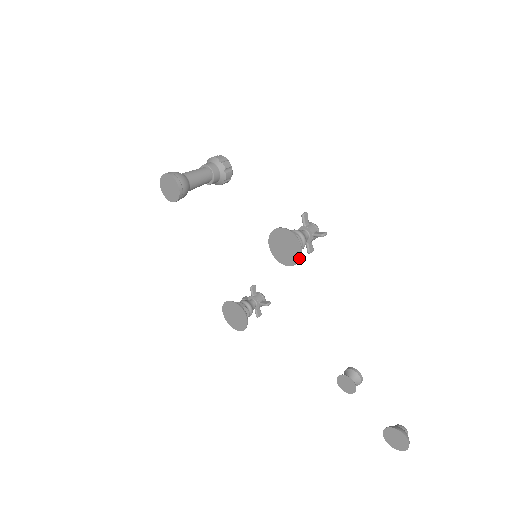
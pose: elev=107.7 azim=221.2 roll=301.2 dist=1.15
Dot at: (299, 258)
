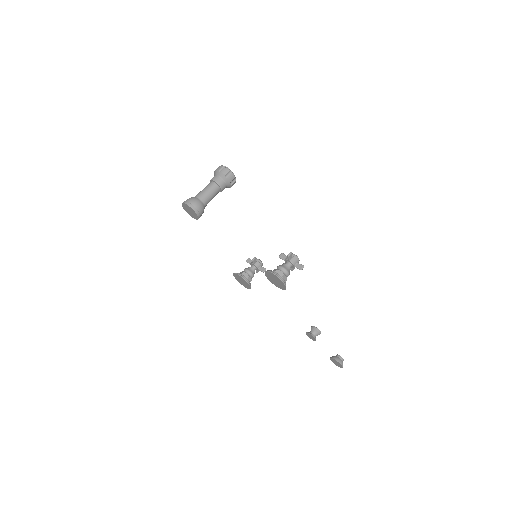
Dot at: (284, 289)
